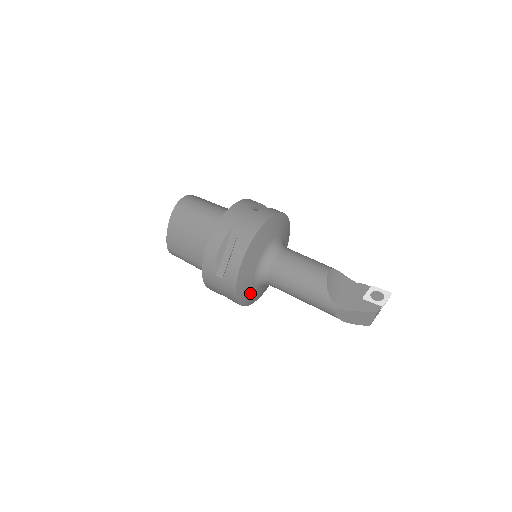
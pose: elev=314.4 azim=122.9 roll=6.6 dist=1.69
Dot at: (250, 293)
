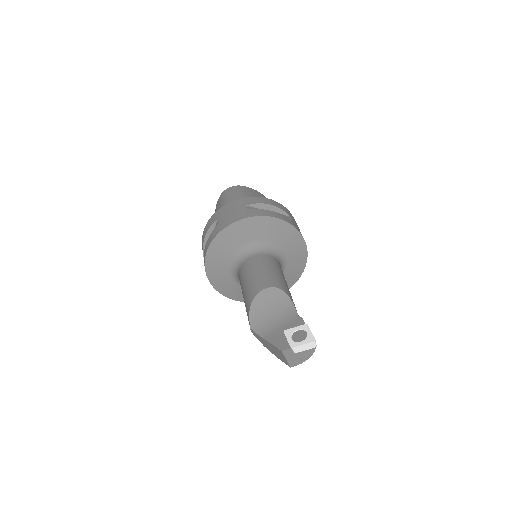
Dot at: (232, 287)
